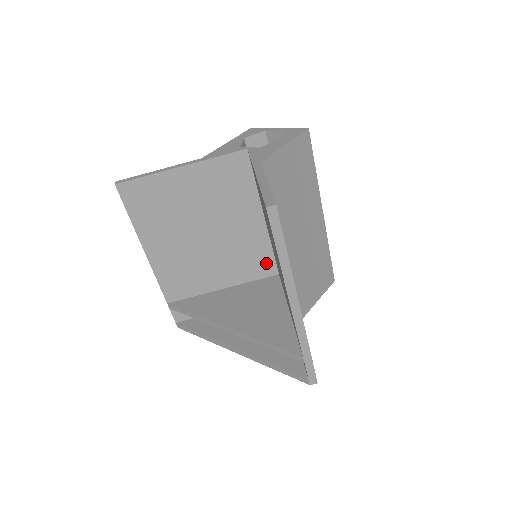
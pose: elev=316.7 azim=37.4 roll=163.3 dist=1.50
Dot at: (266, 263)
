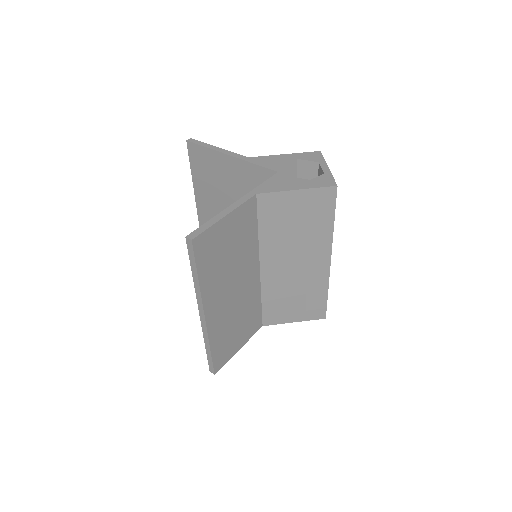
Dot at: occluded
